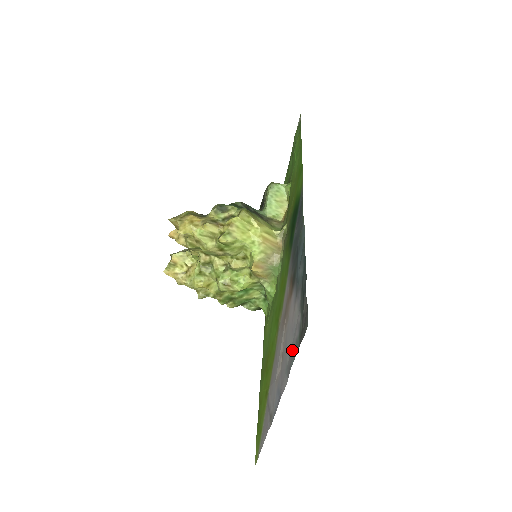
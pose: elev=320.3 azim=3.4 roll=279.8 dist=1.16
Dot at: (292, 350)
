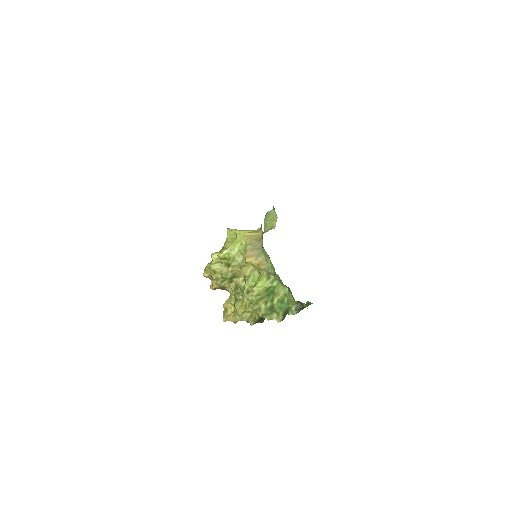
Dot at: occluded
